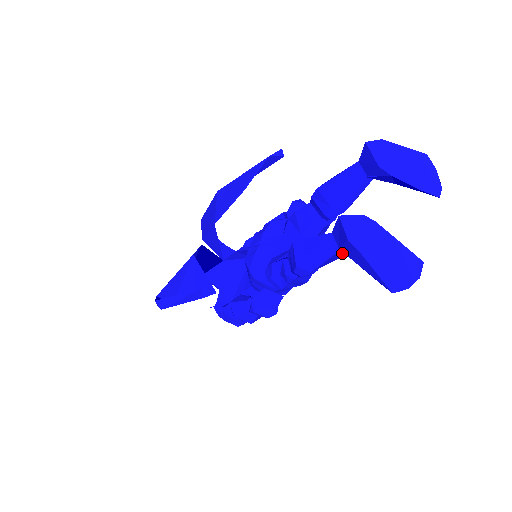
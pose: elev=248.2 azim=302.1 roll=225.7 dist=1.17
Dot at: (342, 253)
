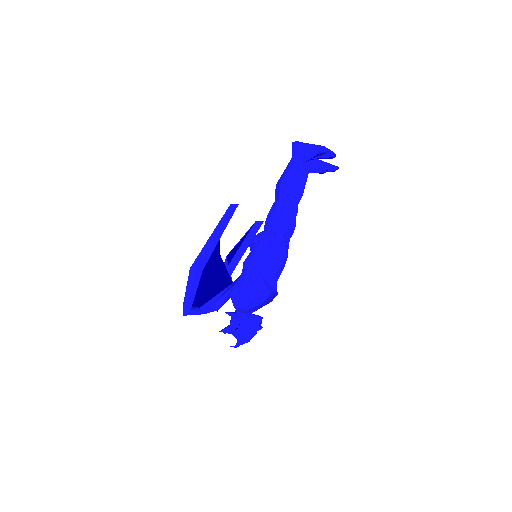
Dot at: (300, 165)
